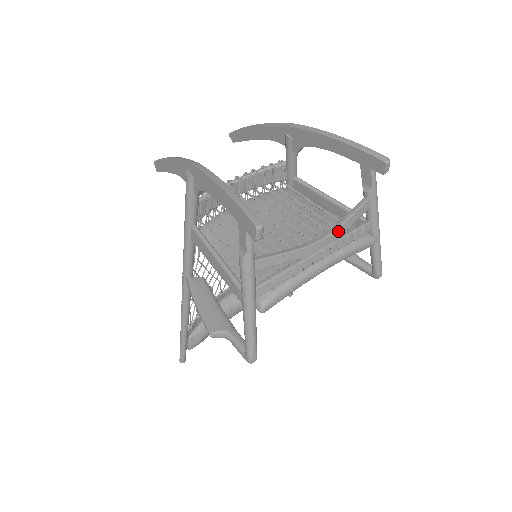
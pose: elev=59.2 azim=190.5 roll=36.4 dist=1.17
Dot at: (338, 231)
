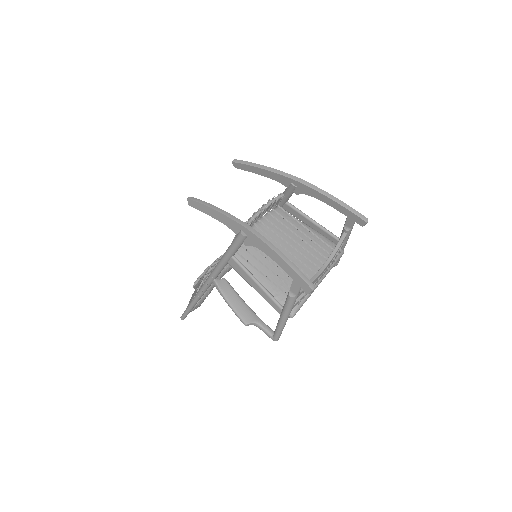
Dot at: occluded
